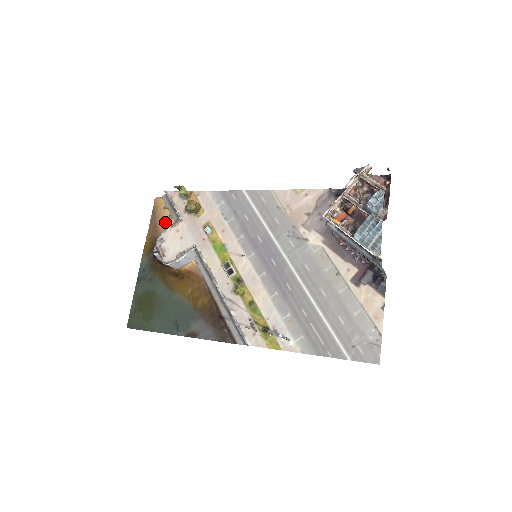
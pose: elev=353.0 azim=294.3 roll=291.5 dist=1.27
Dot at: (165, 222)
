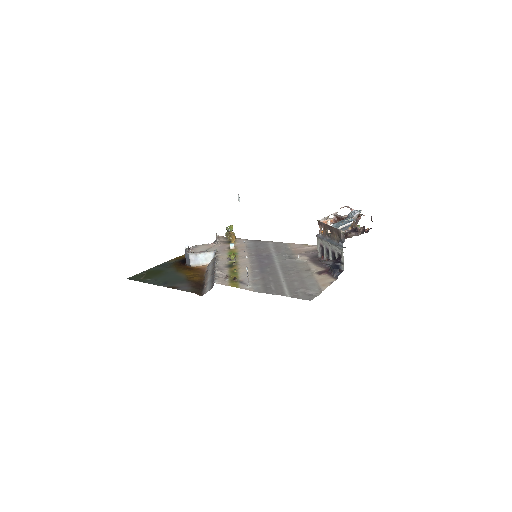
Dot at: occluded
